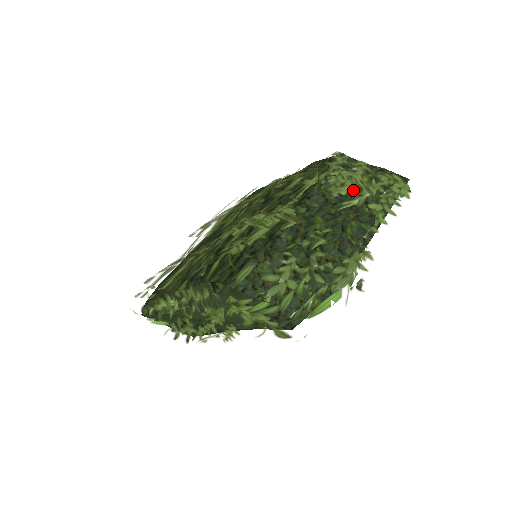
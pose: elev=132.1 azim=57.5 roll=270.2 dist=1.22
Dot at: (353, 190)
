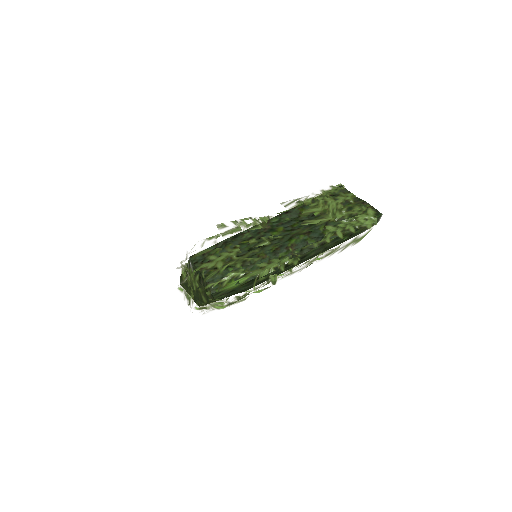
Dot at: (320, 212)
